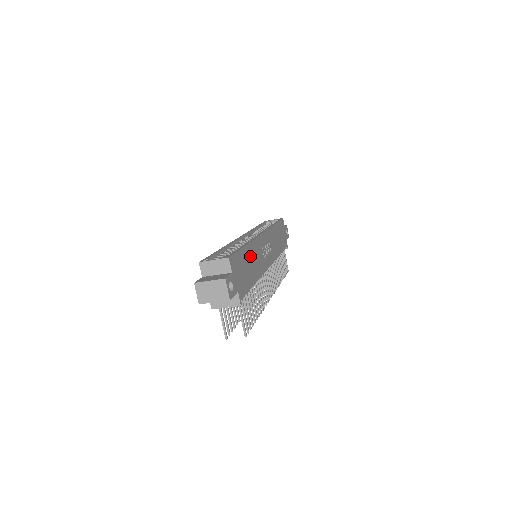
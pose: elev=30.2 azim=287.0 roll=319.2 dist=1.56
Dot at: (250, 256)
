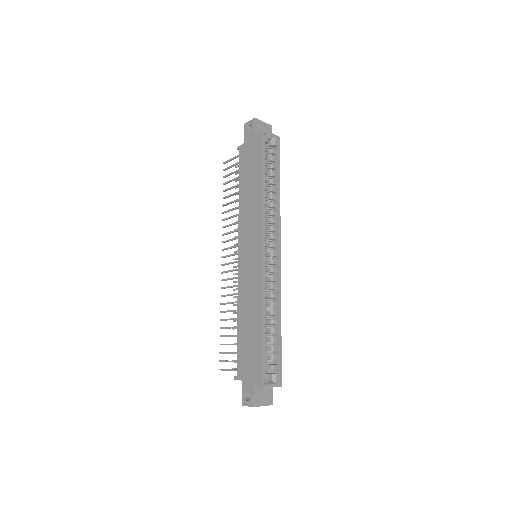
Dot at: occluded
